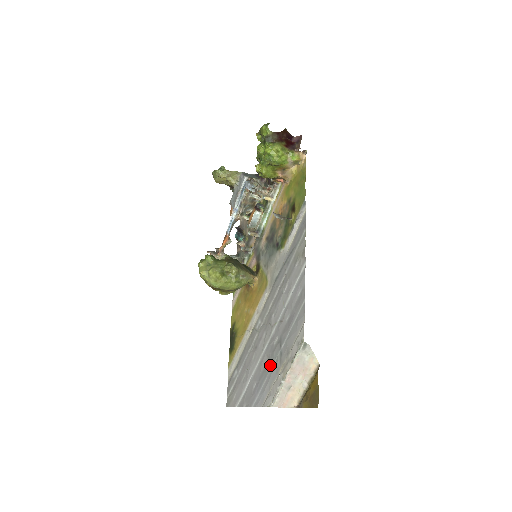
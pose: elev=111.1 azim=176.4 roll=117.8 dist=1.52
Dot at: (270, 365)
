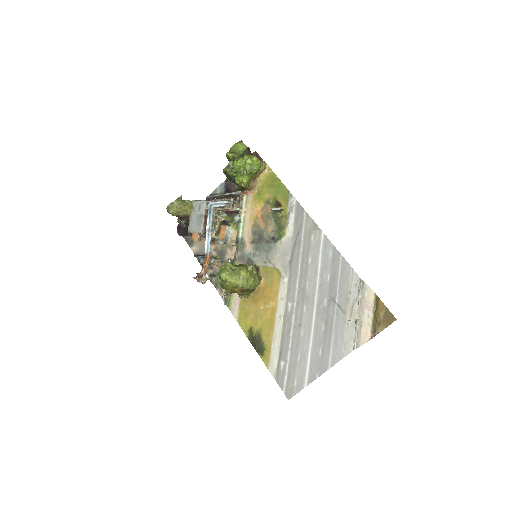
Dot at: (331, 323)
